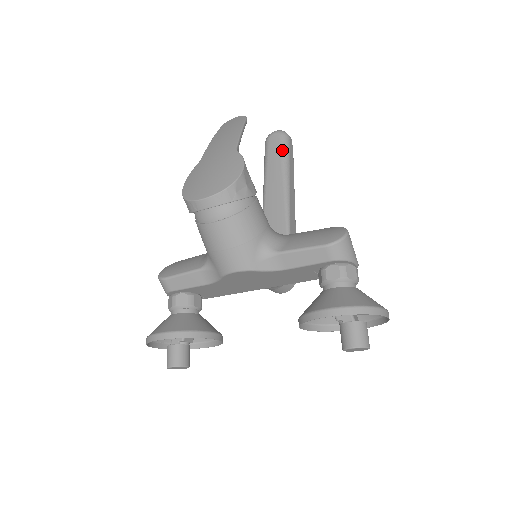
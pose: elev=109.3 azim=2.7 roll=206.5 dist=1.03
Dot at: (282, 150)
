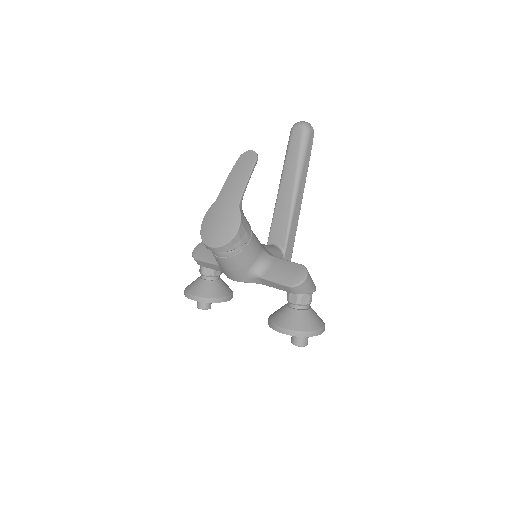
Dot at: (300, 148)
